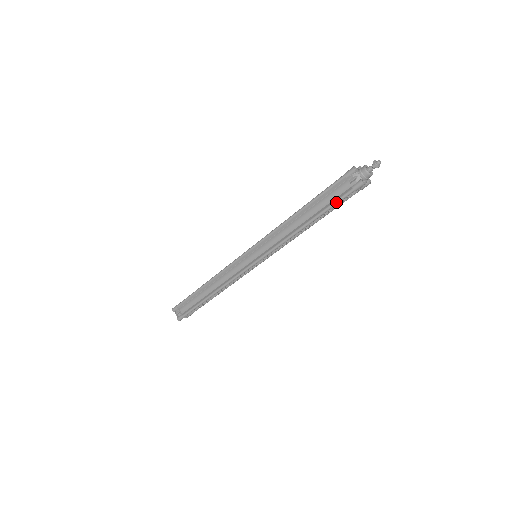
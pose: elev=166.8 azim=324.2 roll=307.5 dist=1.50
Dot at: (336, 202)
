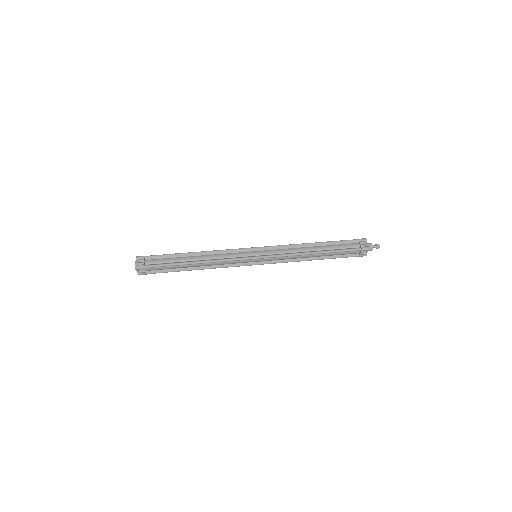
Dot at: occluded
